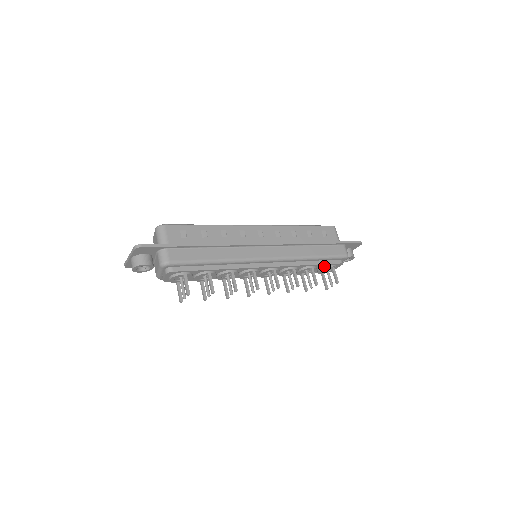
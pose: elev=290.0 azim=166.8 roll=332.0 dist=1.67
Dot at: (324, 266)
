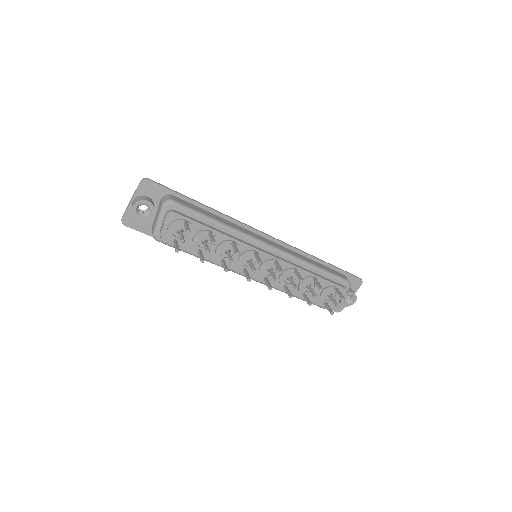
Dot at: (327, 286)
